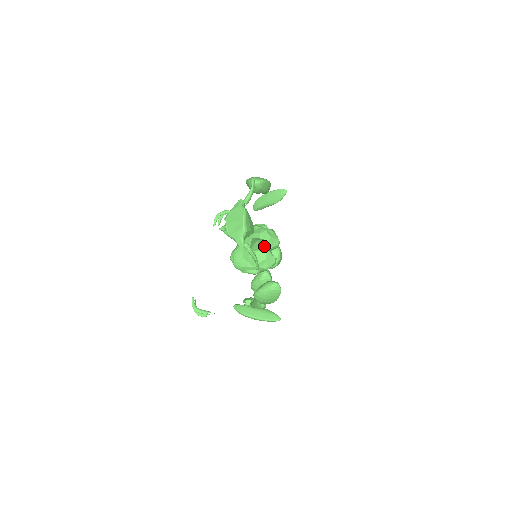
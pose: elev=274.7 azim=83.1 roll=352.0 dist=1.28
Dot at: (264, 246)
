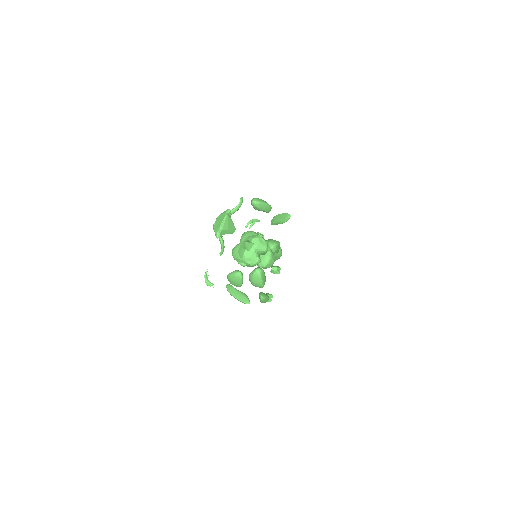
Dot at: (252, 248)
